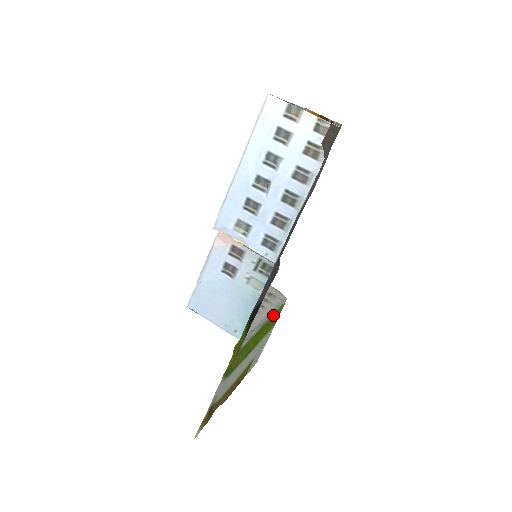
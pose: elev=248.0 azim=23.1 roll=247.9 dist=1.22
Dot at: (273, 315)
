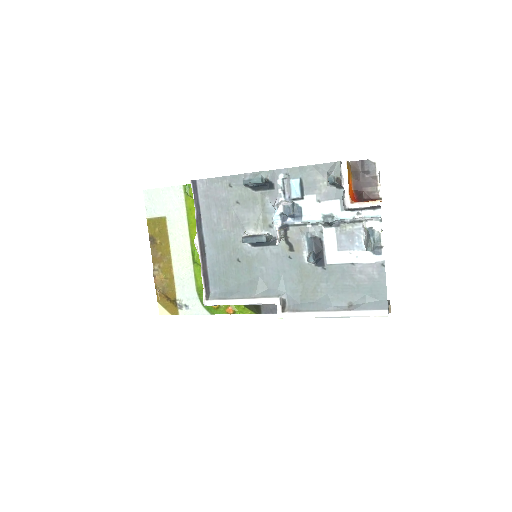
Dot at: occluded
